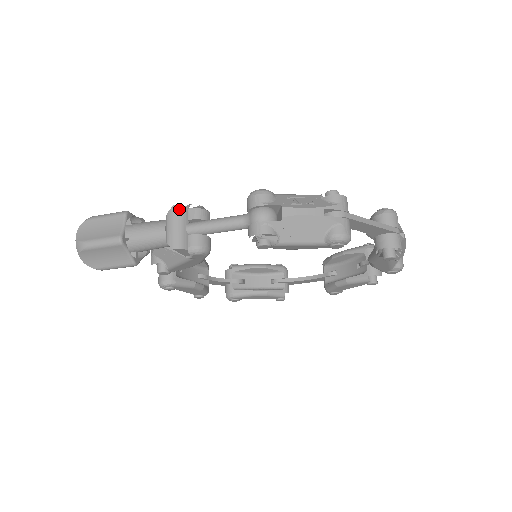
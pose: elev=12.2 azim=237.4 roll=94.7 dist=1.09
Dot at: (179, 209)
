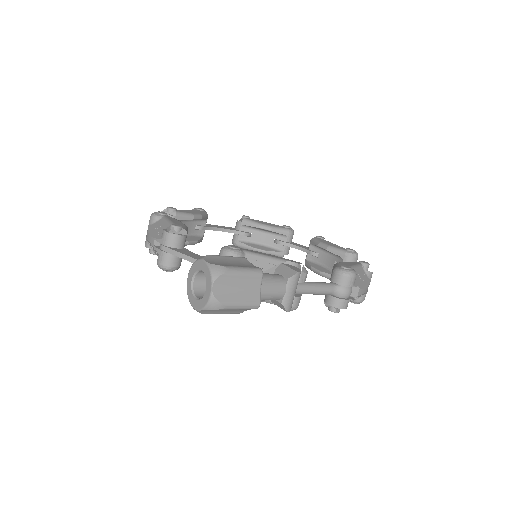
Dot at: (300, 275)
